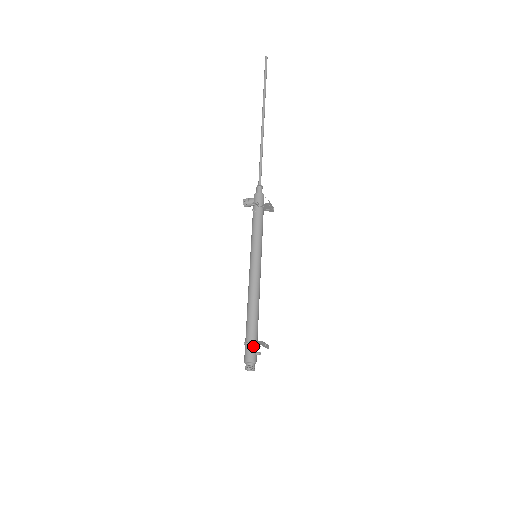
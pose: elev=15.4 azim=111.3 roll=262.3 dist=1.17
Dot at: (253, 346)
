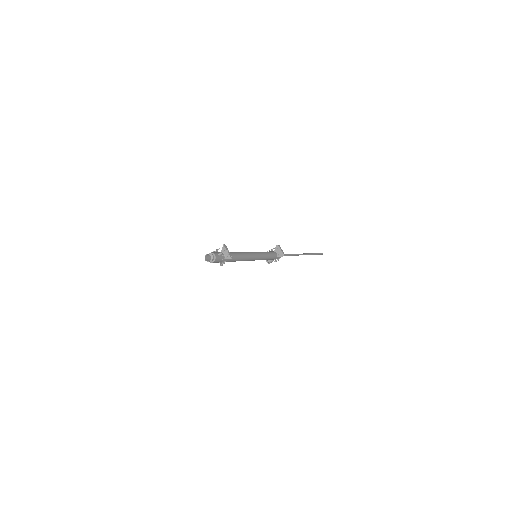
Dot at: (219, 252)
